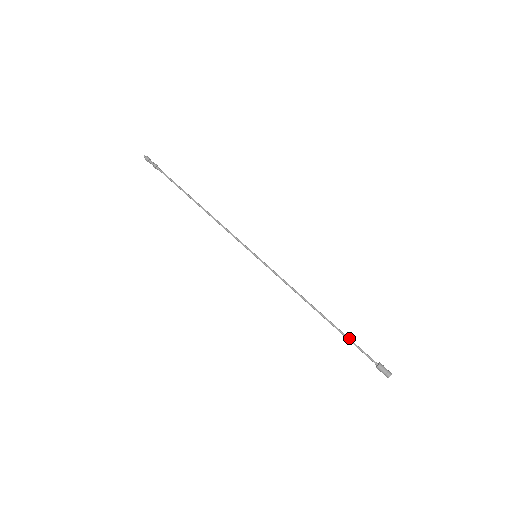
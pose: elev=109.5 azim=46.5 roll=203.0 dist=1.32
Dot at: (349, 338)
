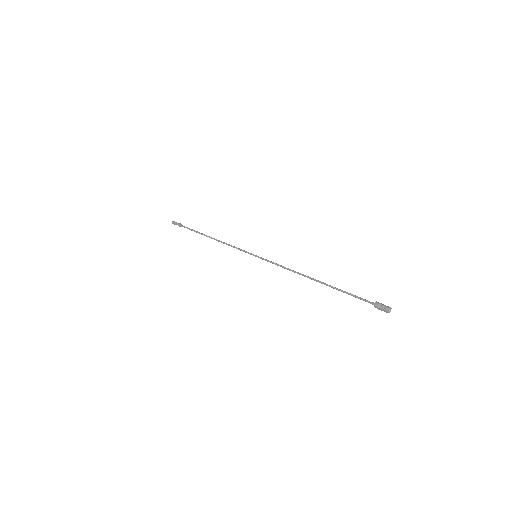
Dot at: (344, 291)
